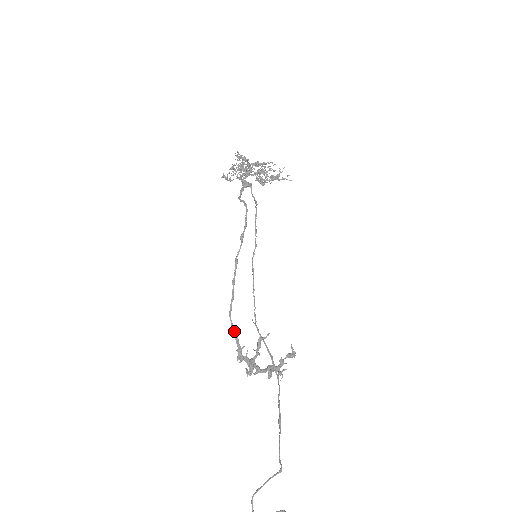
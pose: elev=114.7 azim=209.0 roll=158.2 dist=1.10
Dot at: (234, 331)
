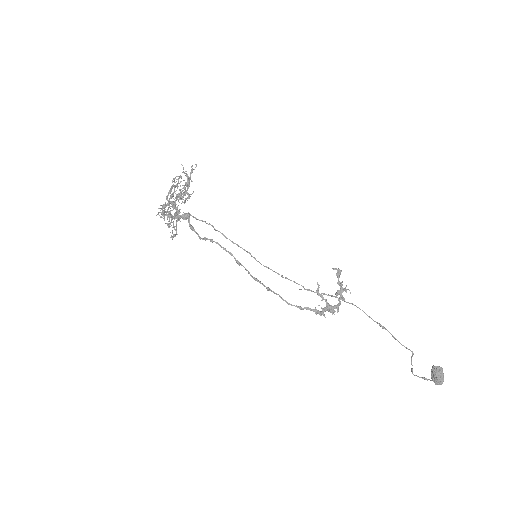
Dot at: (301, 308)
